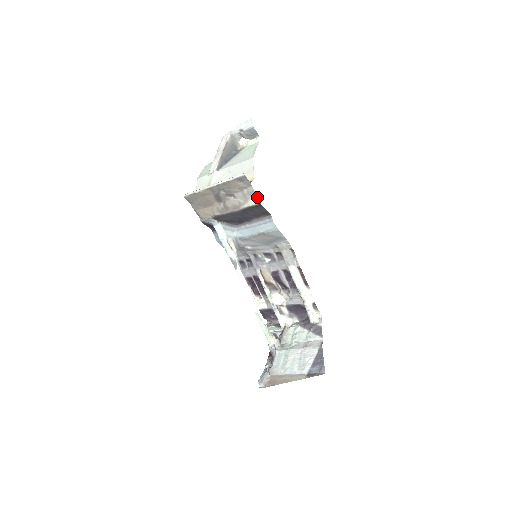
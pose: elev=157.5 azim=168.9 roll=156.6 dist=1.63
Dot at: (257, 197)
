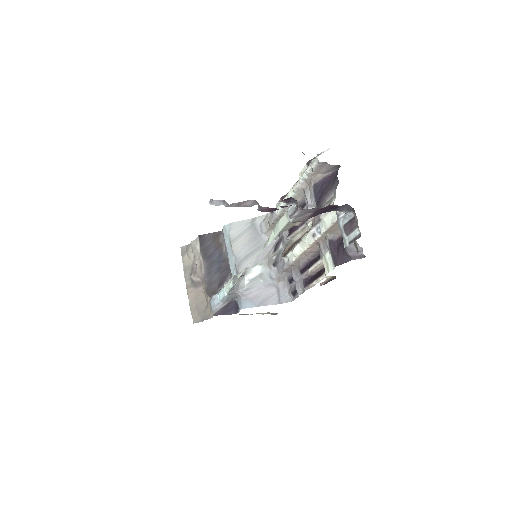
Dot at: (196, 239)
